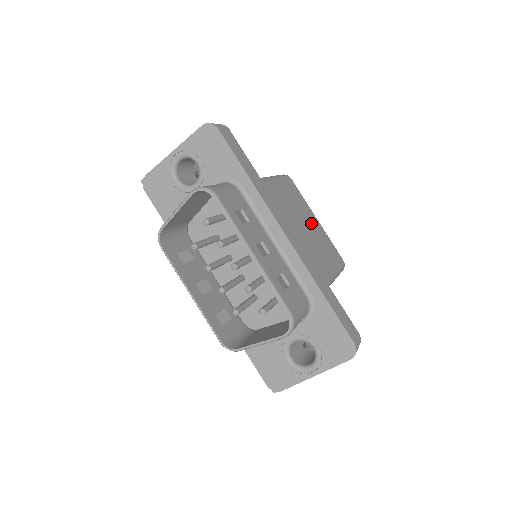
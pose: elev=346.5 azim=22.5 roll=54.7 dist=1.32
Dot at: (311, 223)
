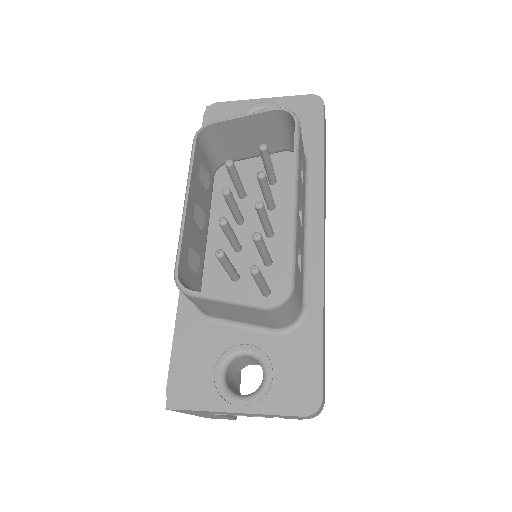
Dot at: occluded
